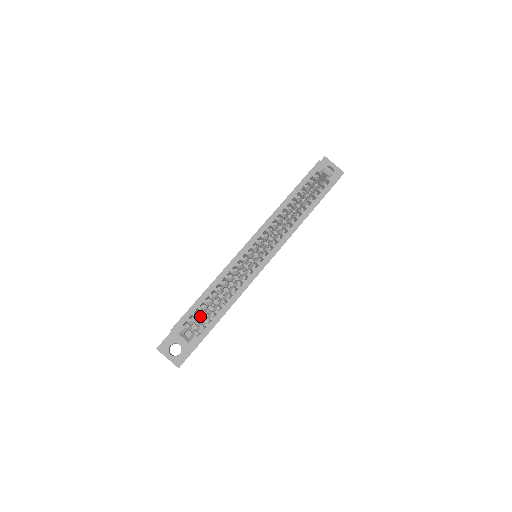
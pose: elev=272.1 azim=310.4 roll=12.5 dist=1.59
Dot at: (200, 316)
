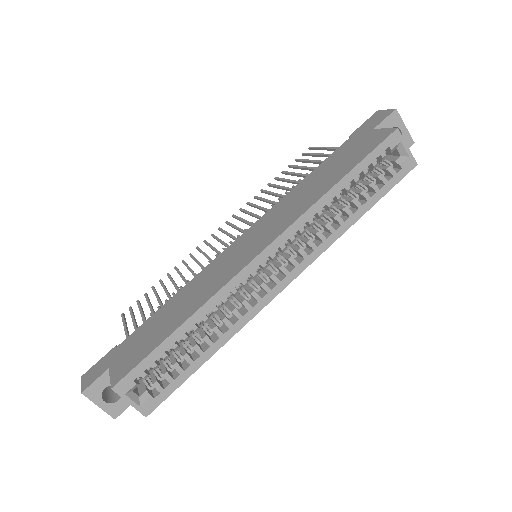
Dot at: (161, 359)
